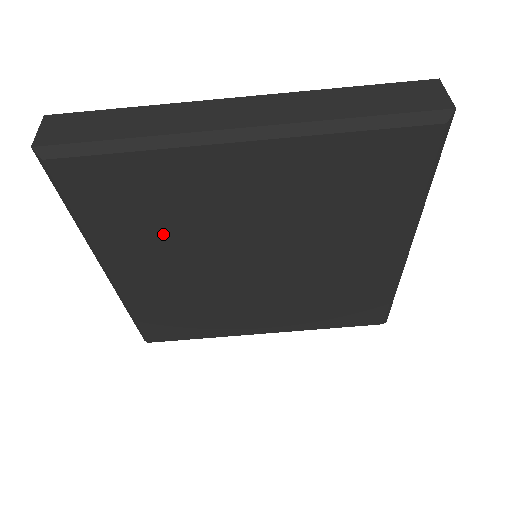
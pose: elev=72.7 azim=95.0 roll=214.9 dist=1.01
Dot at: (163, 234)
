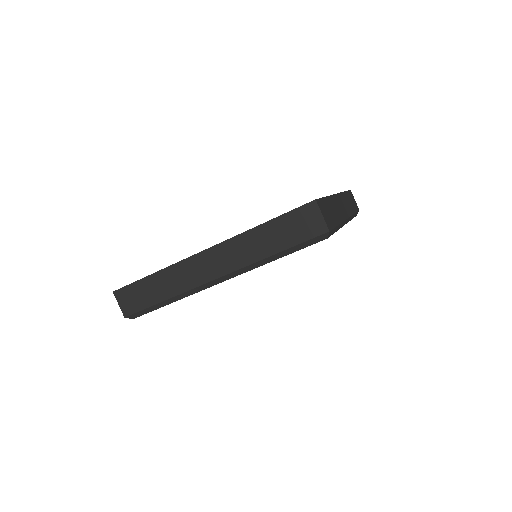
Dot at: occluded
